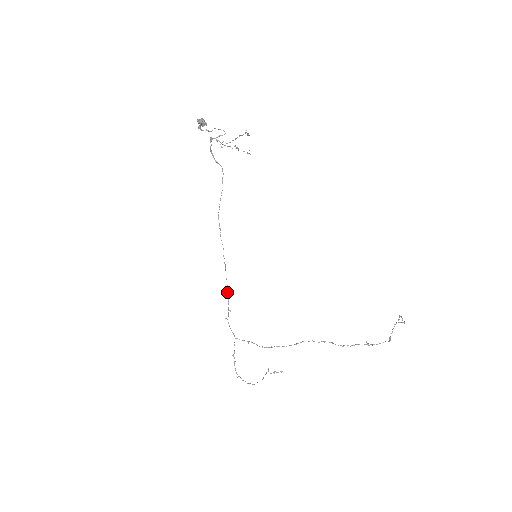
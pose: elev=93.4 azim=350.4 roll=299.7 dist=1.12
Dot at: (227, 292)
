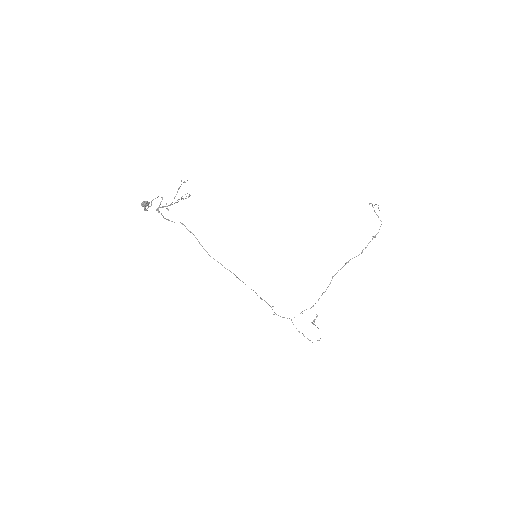
Dot at: (260, 297)
